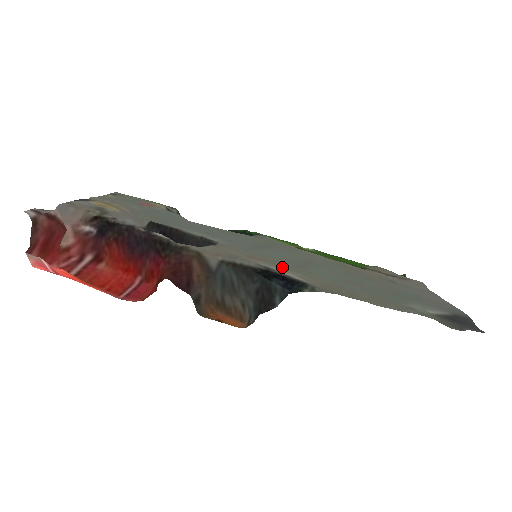
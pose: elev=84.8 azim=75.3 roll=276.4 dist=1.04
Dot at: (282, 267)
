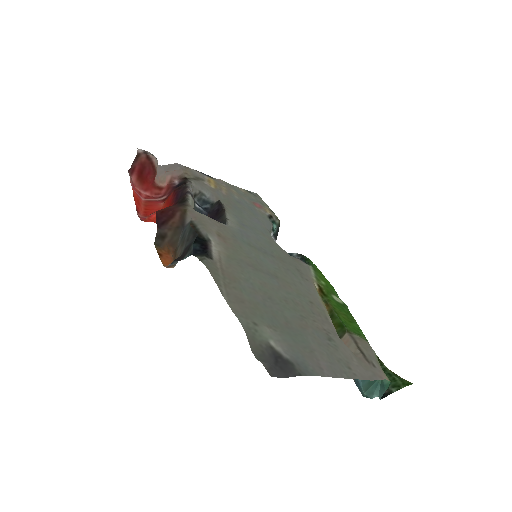
Dot at: (227, 251)
